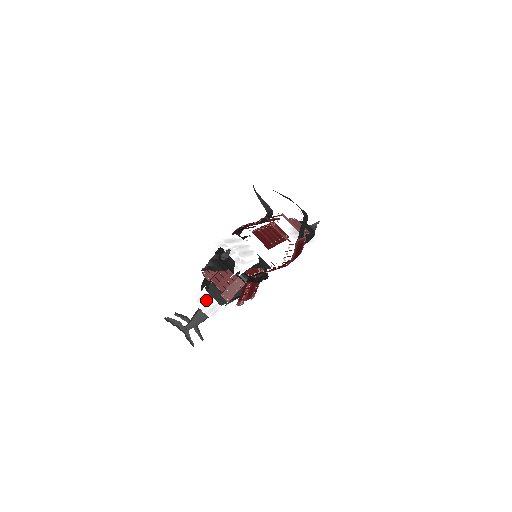
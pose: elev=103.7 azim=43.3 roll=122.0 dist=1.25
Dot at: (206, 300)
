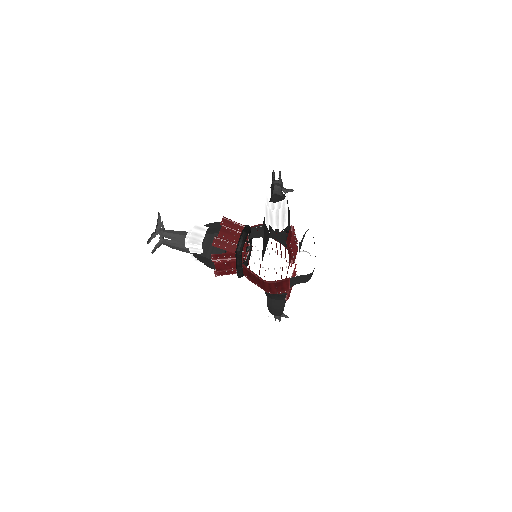
Dot at: (200, 231)
